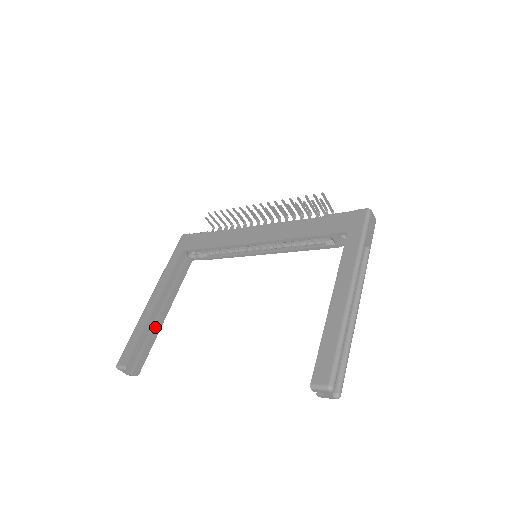
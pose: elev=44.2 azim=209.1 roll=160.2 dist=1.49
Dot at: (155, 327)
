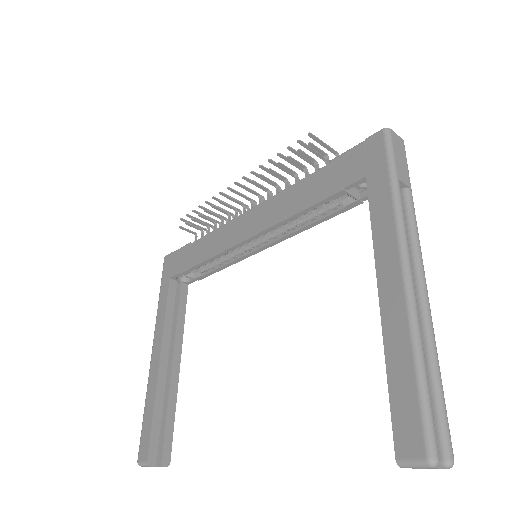
Dot at: (169, 392)
